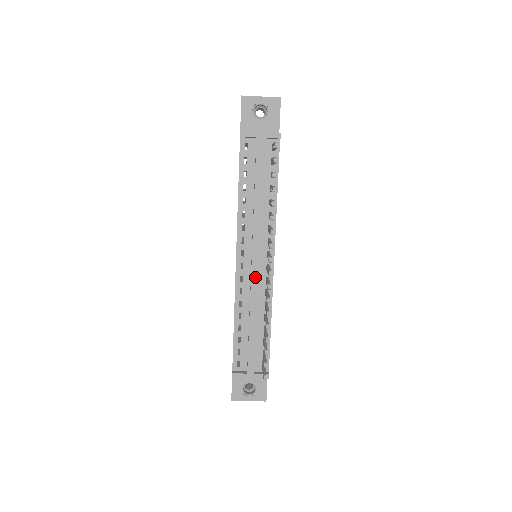
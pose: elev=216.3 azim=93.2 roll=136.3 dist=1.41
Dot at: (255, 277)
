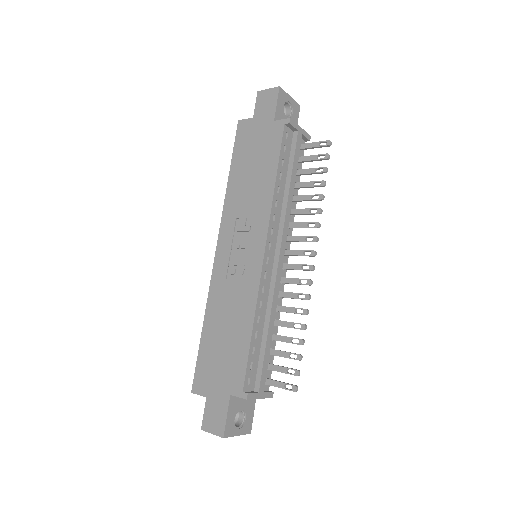
Dot at: (279, 274)
